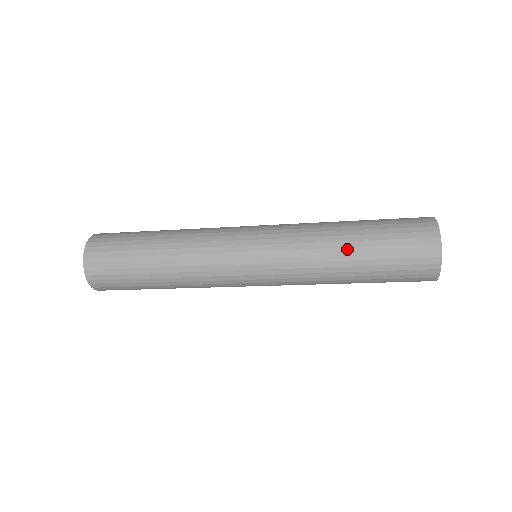
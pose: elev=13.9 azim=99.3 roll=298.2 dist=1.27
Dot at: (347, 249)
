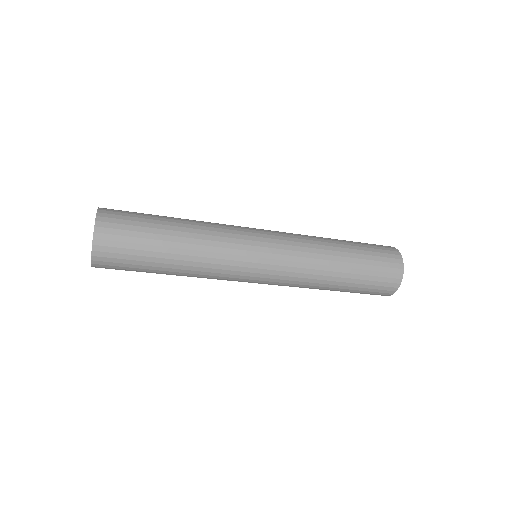
Dot at: (336, 242)
